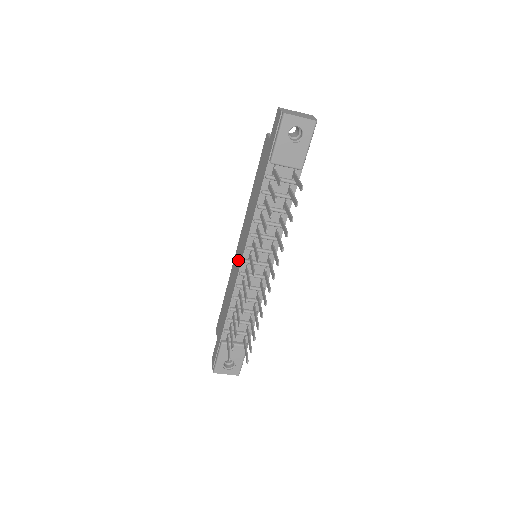
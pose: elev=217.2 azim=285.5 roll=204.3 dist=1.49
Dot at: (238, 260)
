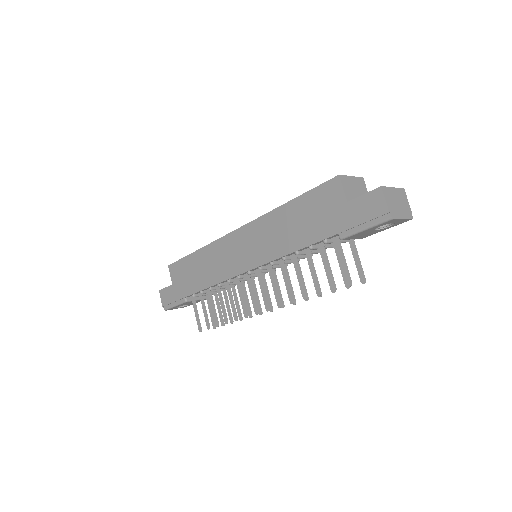
Dot at: (236, 259)
